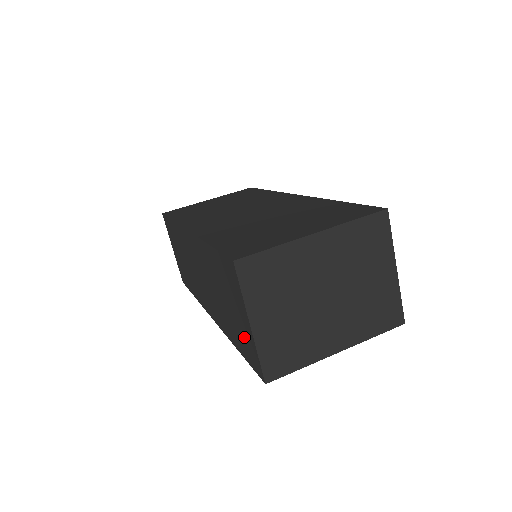
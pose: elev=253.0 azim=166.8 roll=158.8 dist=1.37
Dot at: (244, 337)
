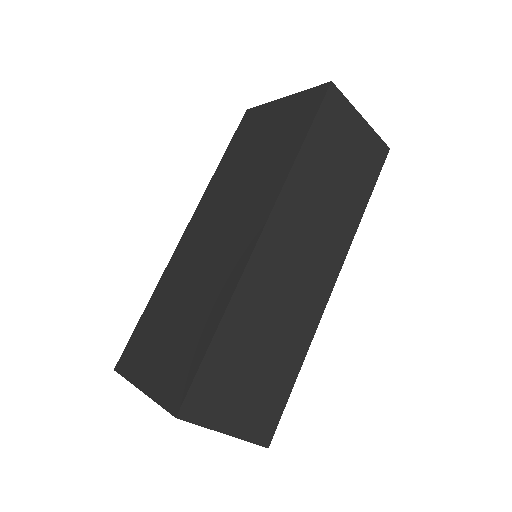
Dot at: occluded
